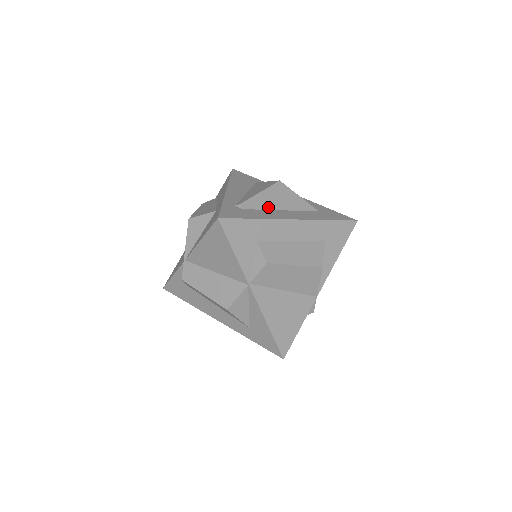
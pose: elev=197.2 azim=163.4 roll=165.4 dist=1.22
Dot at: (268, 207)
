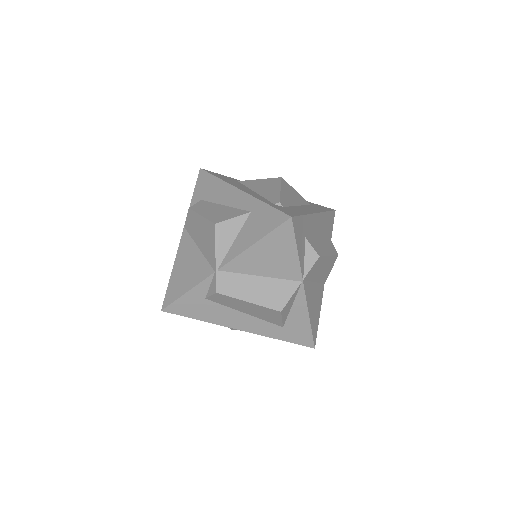
Dot at: (291, 203)
